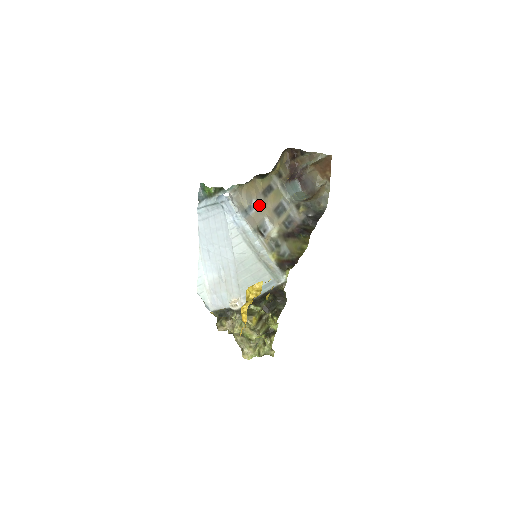
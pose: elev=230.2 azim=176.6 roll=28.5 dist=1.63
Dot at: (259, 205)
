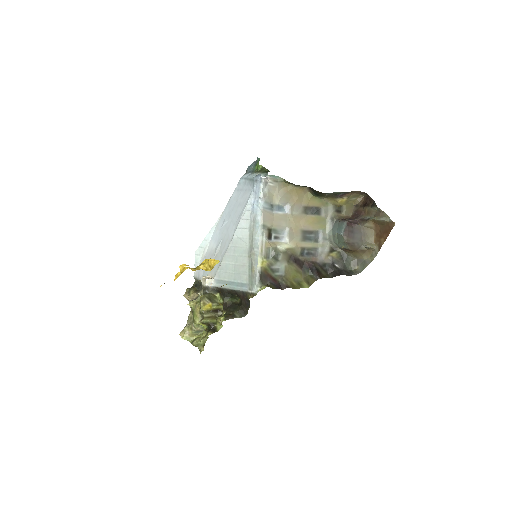
Dot at: (290, 213)
